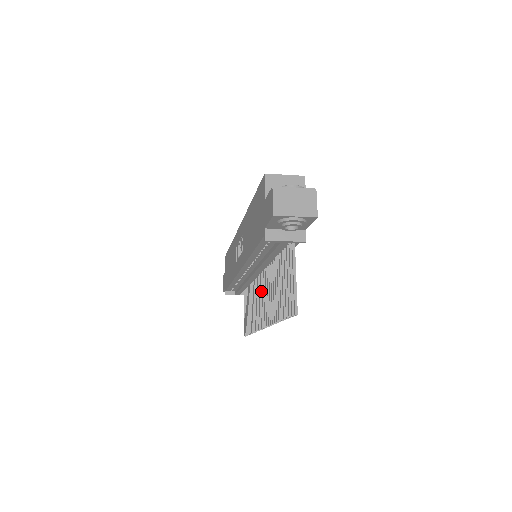
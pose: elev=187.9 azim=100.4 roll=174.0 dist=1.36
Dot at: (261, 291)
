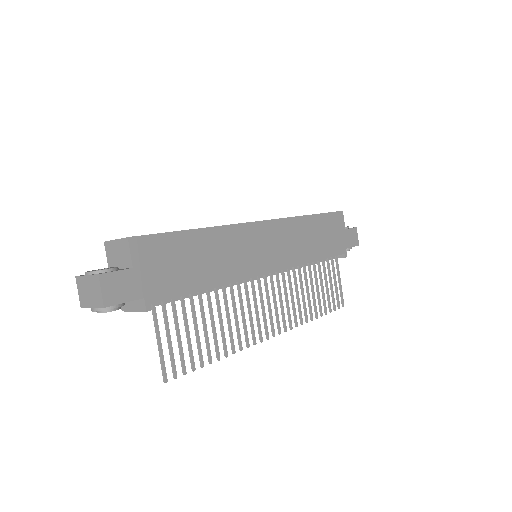
Dot at: (272, 293)
